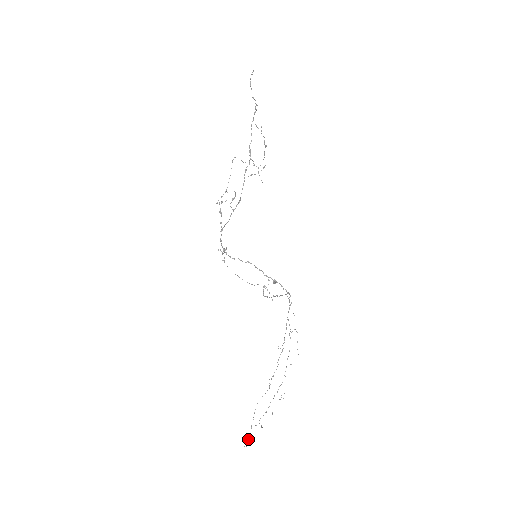
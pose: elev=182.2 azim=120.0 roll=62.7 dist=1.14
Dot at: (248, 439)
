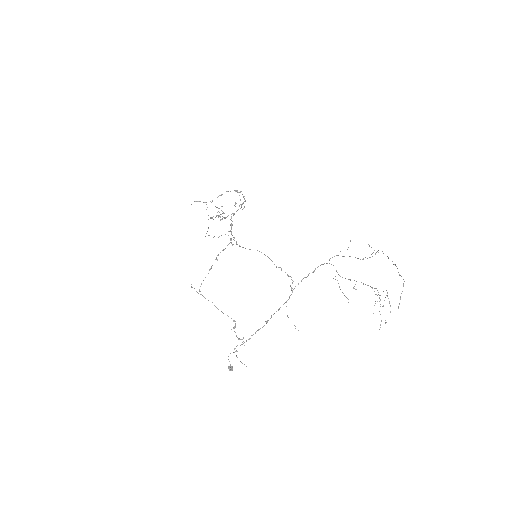
Dot at: (400, 275)
